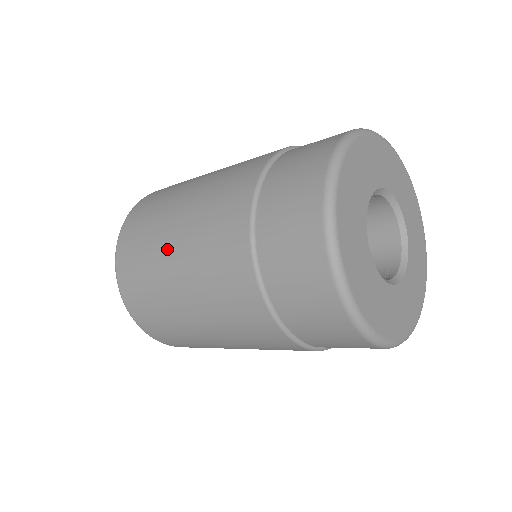
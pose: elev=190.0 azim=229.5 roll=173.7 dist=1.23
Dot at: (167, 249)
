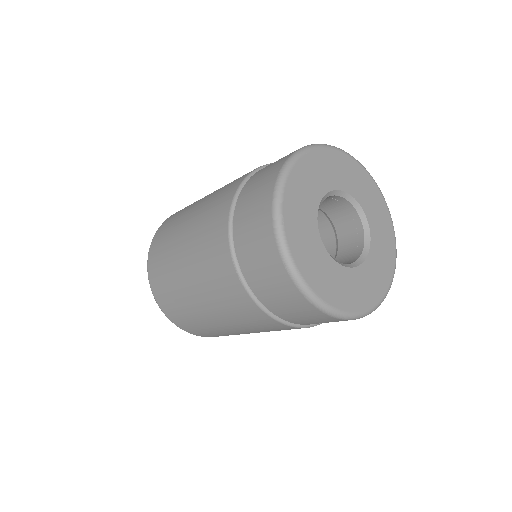
Dot at: (179, 257)
